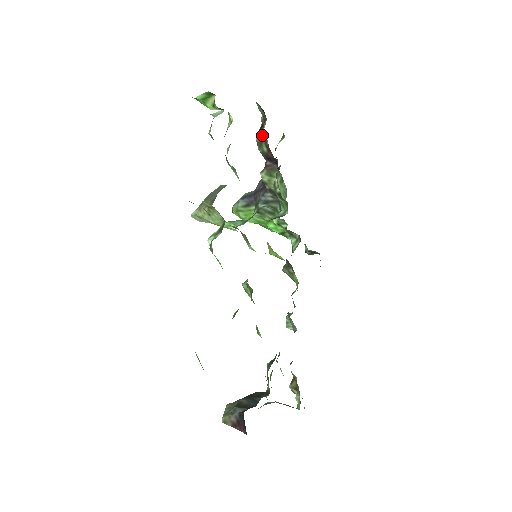
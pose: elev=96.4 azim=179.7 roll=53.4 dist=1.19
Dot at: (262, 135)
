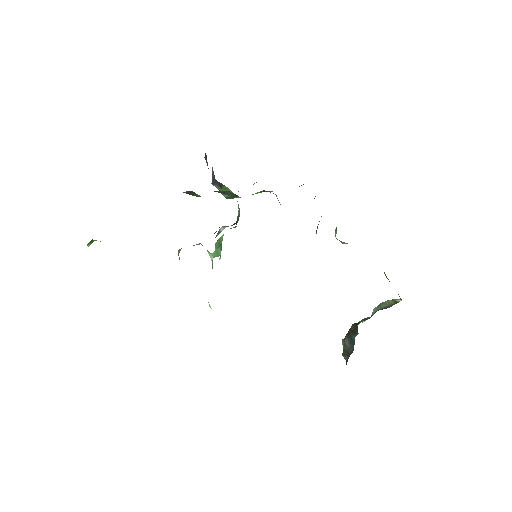
Dot at: occluded
